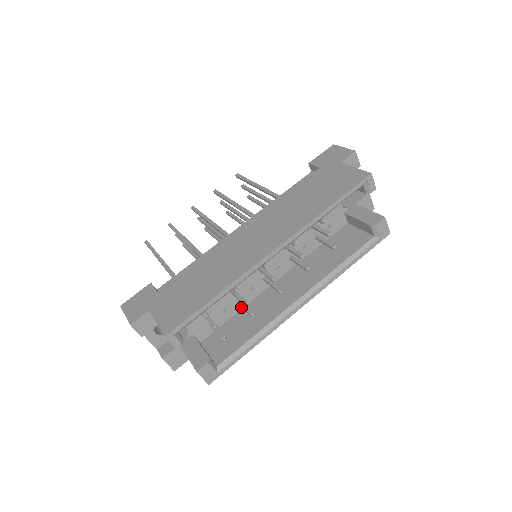
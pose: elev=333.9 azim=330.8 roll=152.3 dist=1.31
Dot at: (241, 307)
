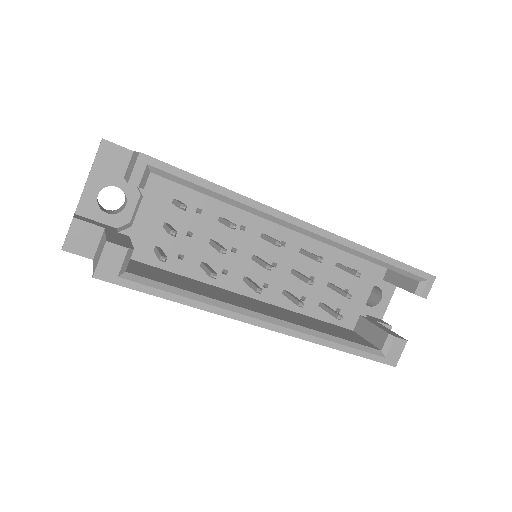
Dot at: (196, 277)
